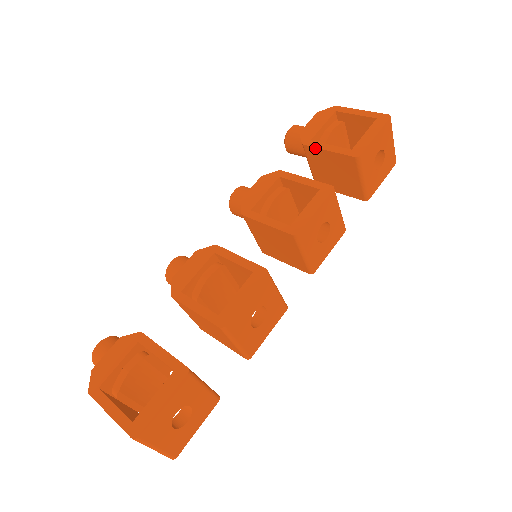
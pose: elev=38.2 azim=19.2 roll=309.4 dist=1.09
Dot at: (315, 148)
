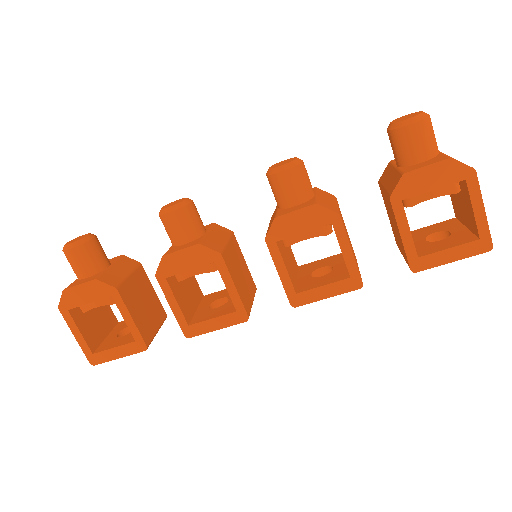
Dot at: (395, 217)
